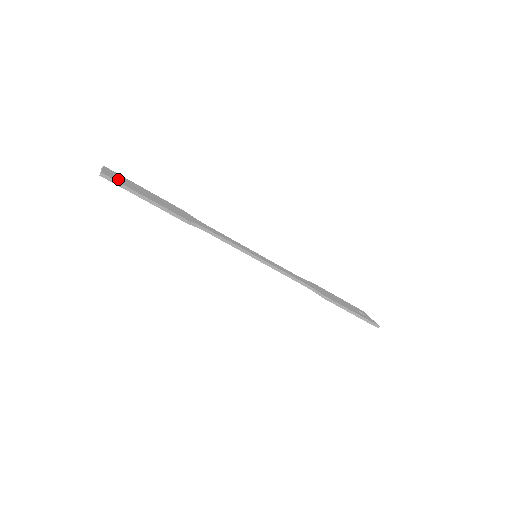
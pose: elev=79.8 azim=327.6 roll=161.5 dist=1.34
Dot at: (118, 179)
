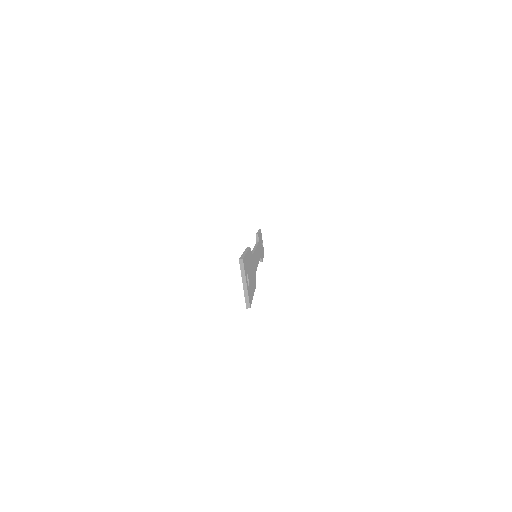
Dot at: occluded
